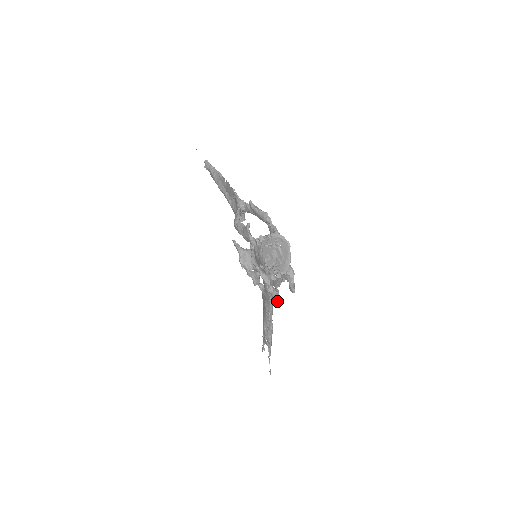
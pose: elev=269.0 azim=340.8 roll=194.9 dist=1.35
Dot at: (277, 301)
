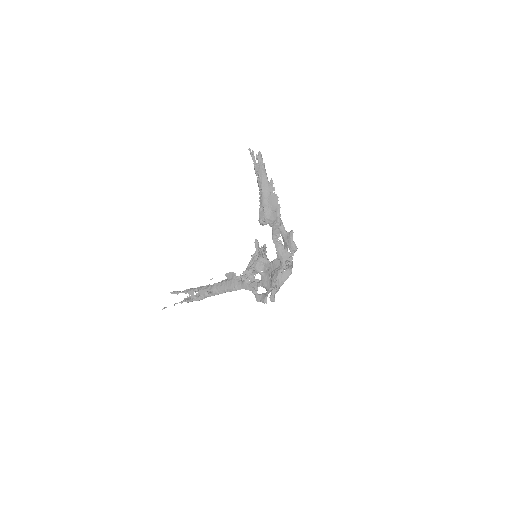
Dot at: (259, 299)
